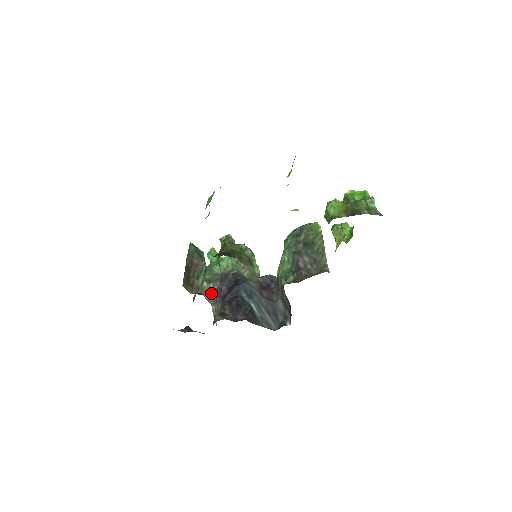
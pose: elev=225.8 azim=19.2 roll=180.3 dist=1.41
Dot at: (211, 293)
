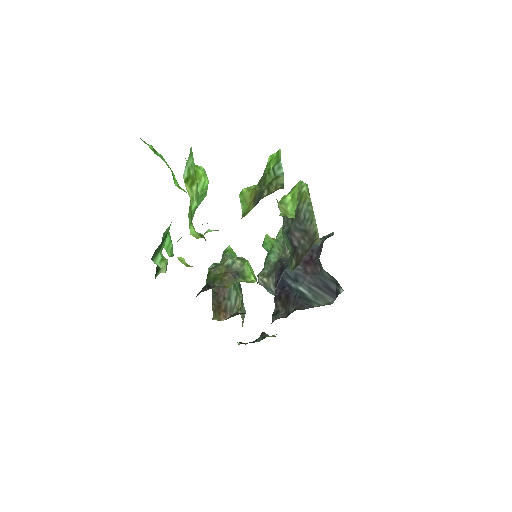
Dot at: (273, 287)
